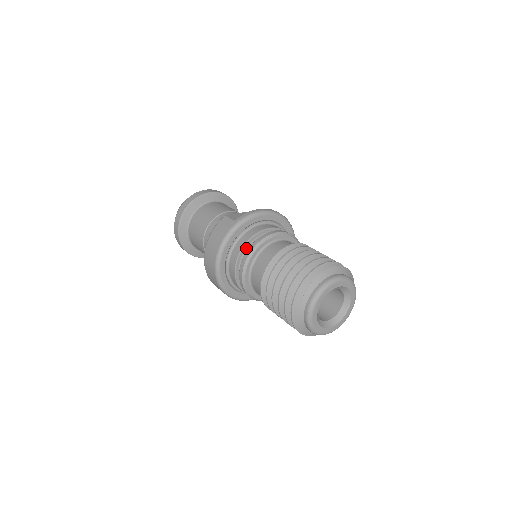
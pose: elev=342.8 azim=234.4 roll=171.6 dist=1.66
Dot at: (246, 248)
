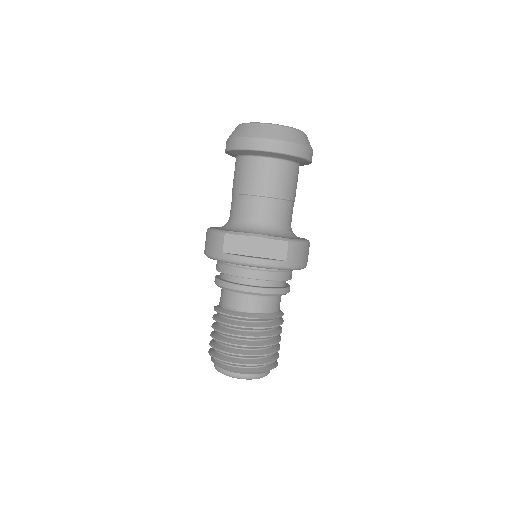
Dot at: occluded
